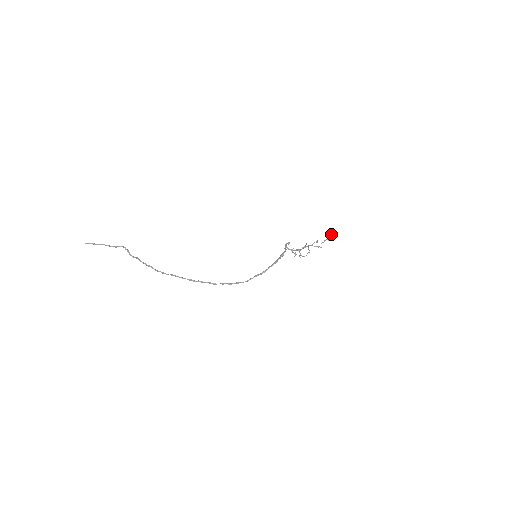
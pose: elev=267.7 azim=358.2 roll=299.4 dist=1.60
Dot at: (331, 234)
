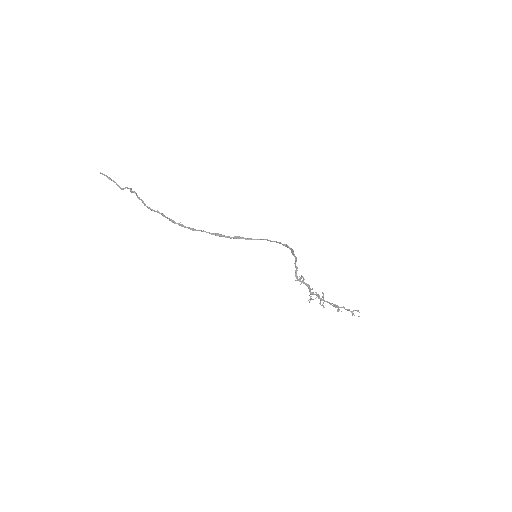
Dot at: (358, 310)
